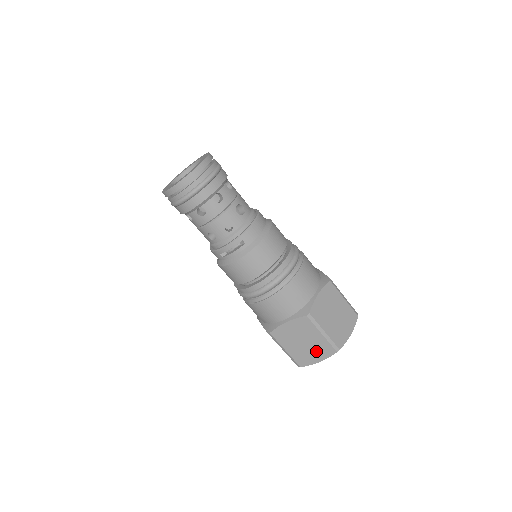
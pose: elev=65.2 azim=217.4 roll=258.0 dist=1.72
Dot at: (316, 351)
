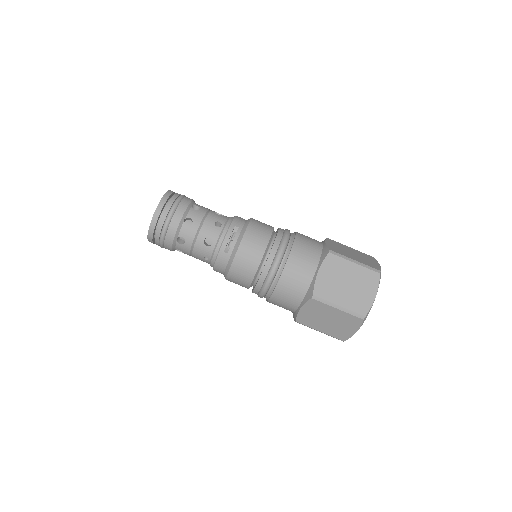
Dot at: (364, 286)
